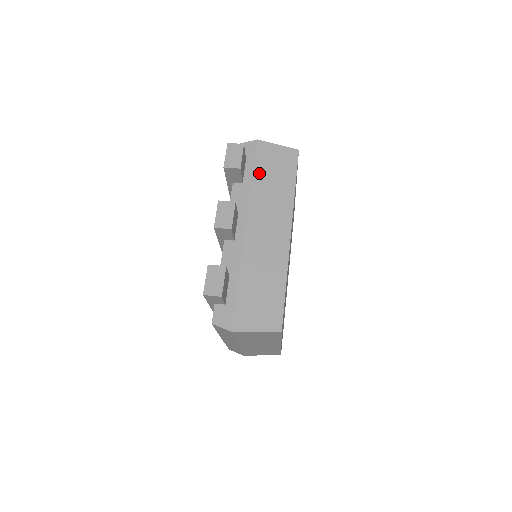
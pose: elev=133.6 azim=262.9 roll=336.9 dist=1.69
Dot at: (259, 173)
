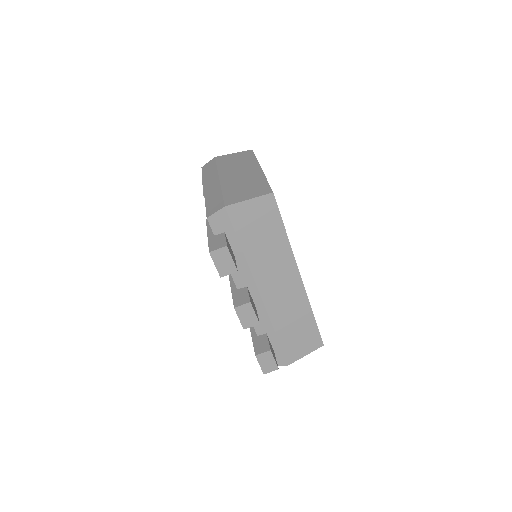
Dot at: (246, 241)
